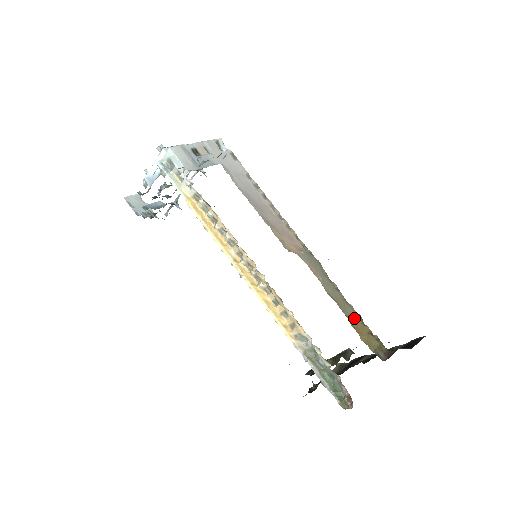
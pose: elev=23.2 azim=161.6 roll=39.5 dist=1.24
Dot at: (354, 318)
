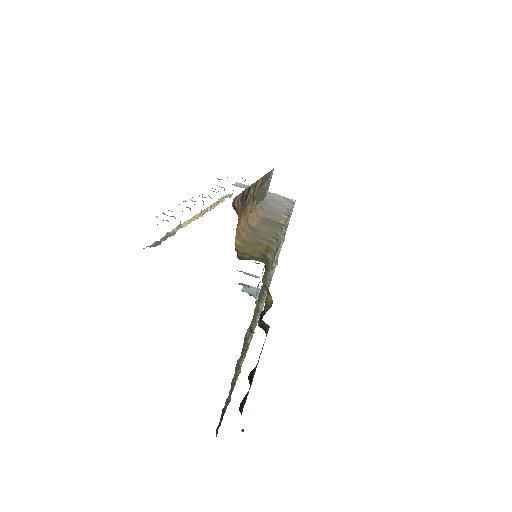
Dot at: (258, 243)
